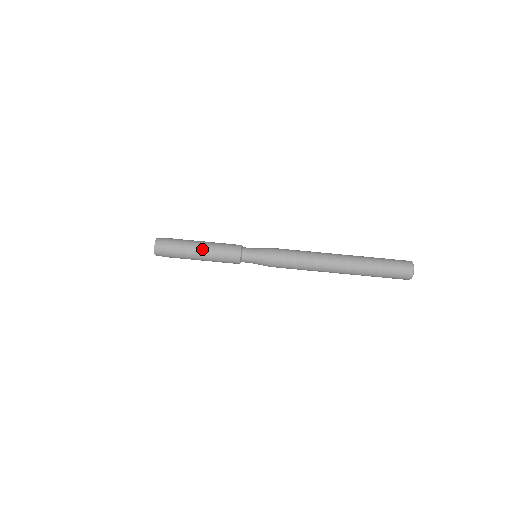
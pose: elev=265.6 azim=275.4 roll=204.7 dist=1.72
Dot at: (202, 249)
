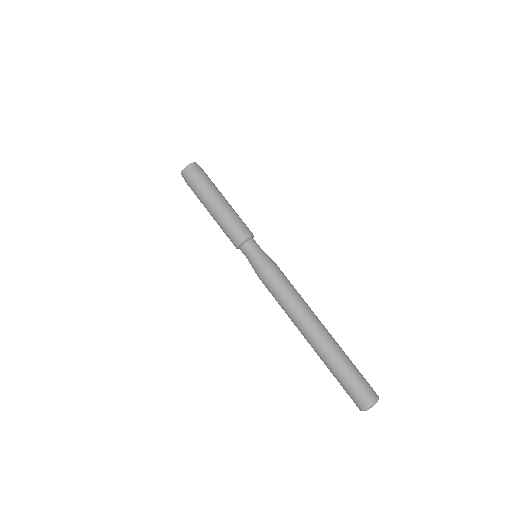
Dot at: (213, 211)
